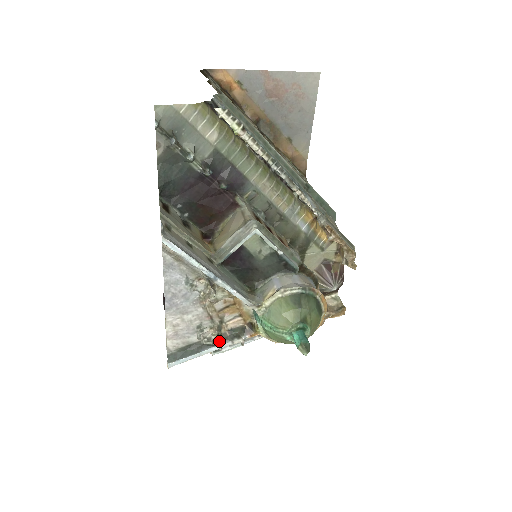
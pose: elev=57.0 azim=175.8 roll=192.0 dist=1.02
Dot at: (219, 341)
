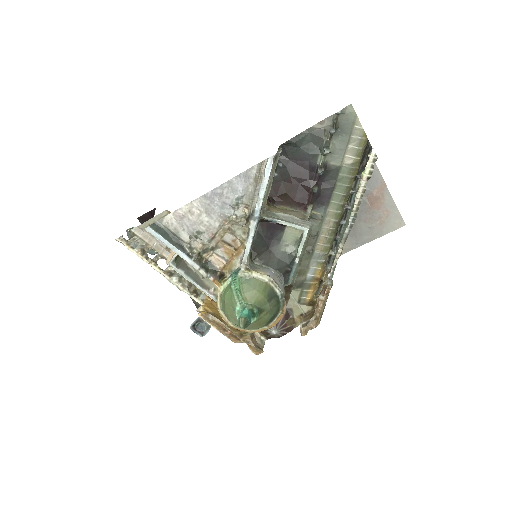
Dot at: (196, 256)
